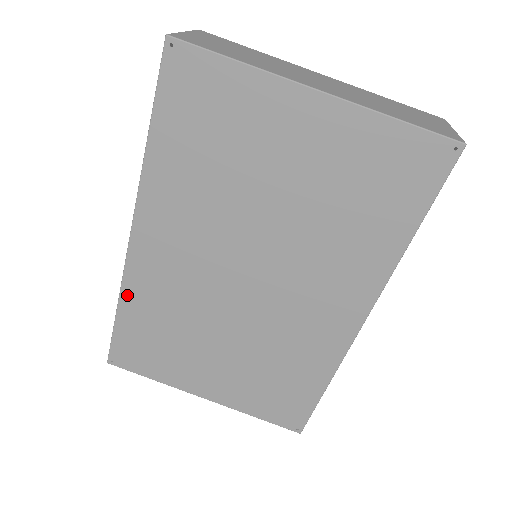
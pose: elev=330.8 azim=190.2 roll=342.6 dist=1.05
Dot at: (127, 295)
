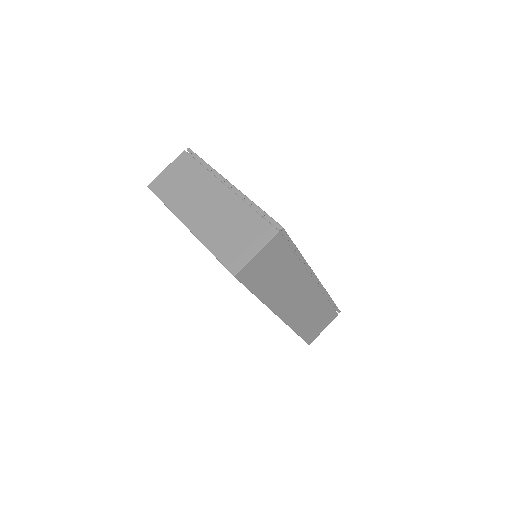
Dot at: occluded
